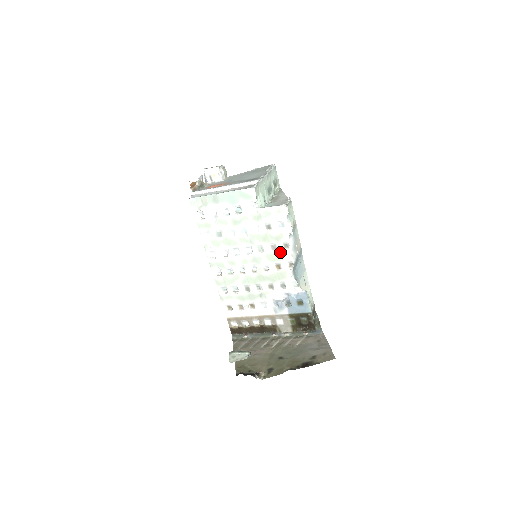
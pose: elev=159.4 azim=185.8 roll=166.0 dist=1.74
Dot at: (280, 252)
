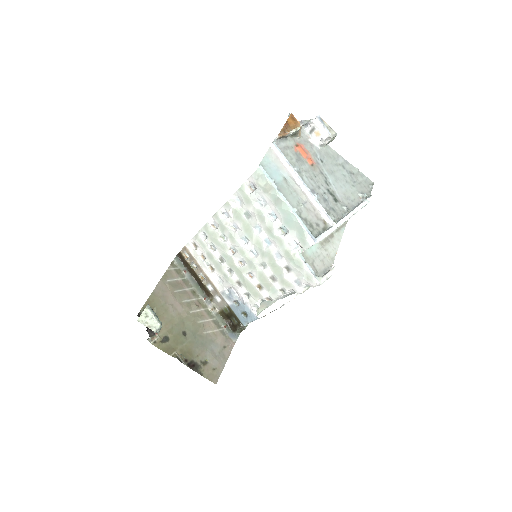
Dot at: (273, 287)
